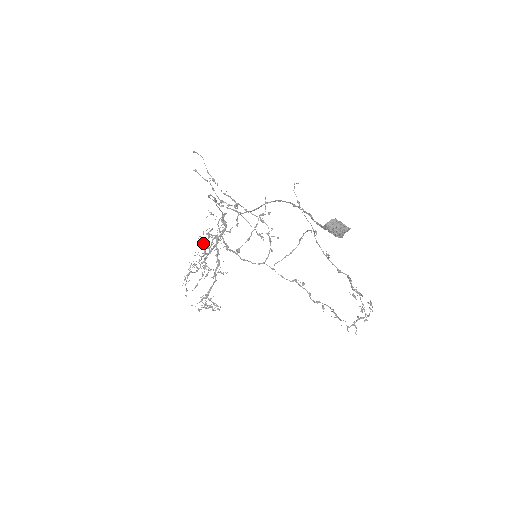
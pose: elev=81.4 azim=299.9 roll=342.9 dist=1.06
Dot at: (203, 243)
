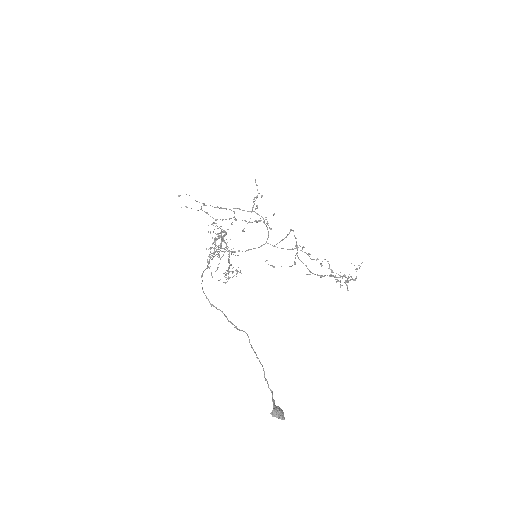
Dot at: (212, 243)
